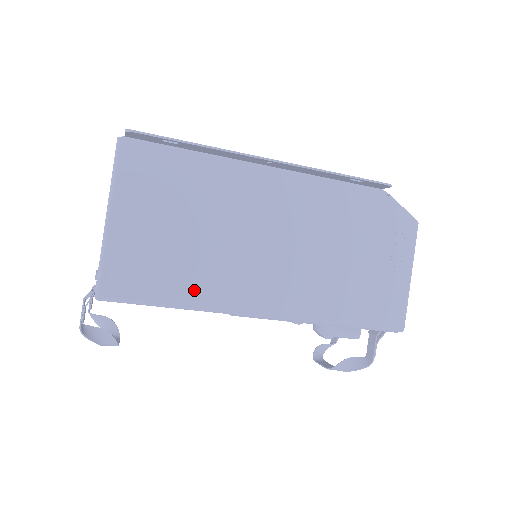
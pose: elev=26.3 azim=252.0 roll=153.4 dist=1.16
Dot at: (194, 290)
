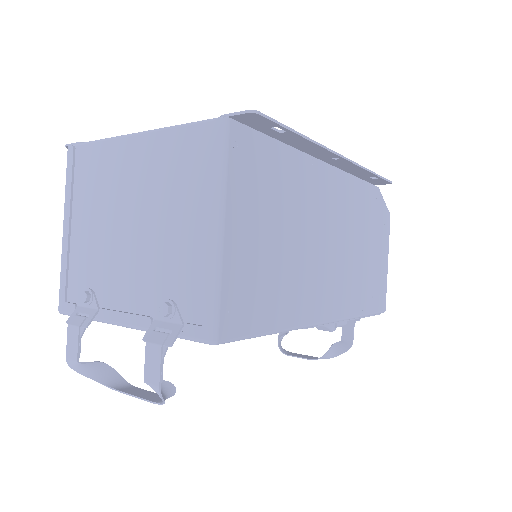
Dot at: (287, 308)
